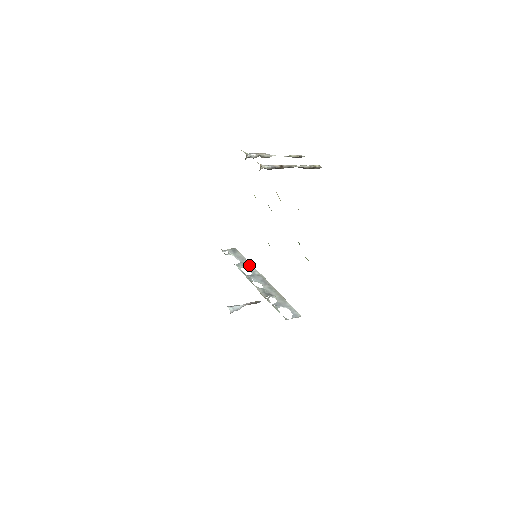
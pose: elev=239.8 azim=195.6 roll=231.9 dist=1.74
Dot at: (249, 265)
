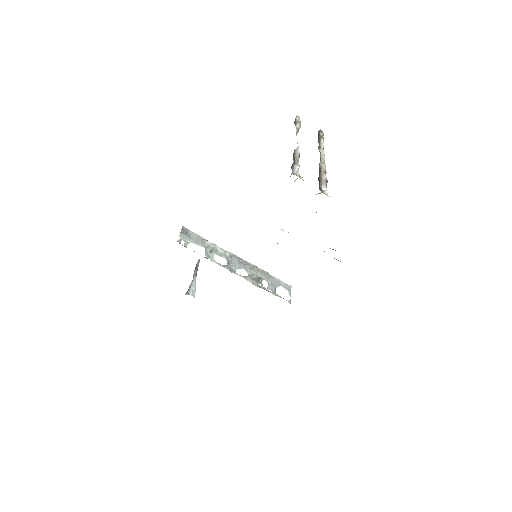
Dot at: (214, 247)
